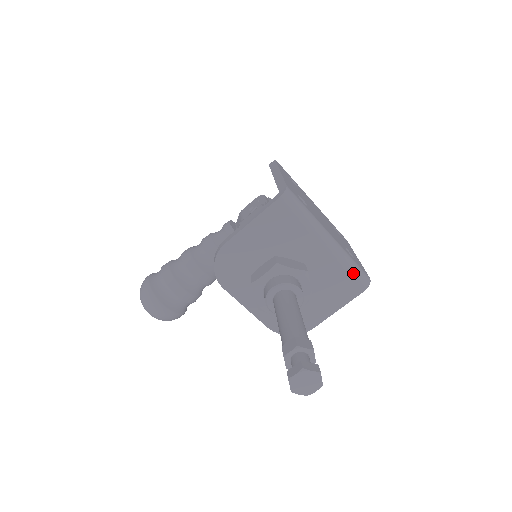
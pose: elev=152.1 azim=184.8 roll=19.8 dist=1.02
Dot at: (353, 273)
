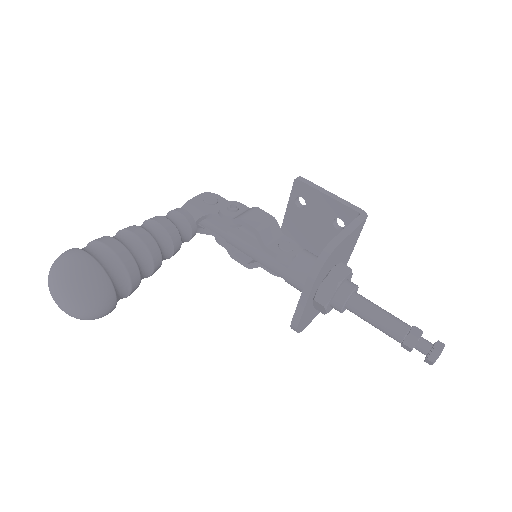
Dot at: occluded
